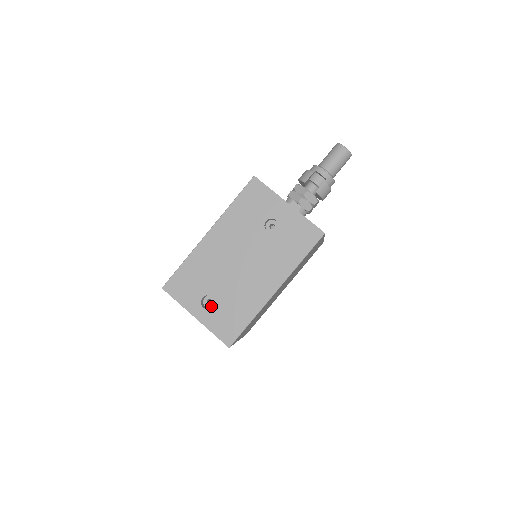
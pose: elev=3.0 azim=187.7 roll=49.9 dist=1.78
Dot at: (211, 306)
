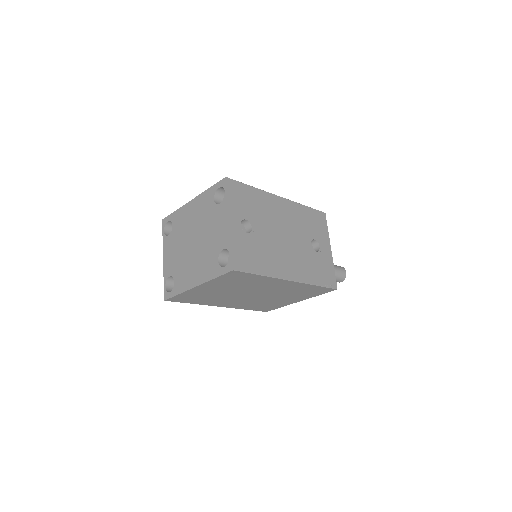
Dot at: occluded
